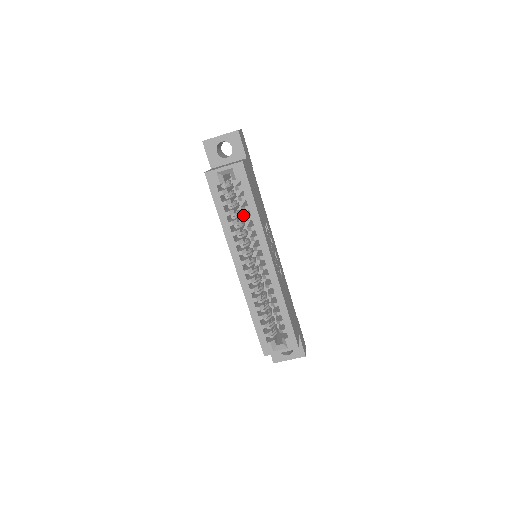
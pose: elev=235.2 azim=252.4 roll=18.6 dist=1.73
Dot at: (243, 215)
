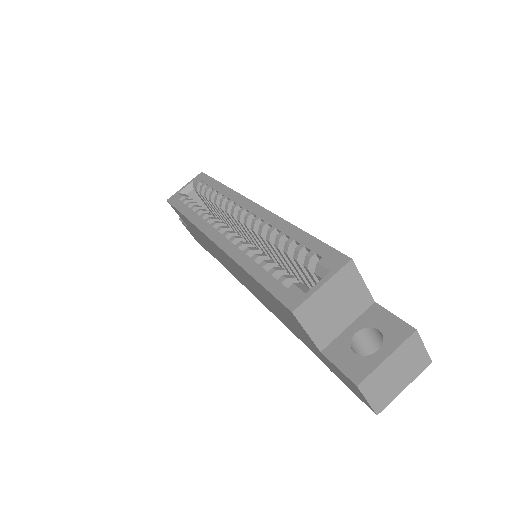
Dot at: occluded
